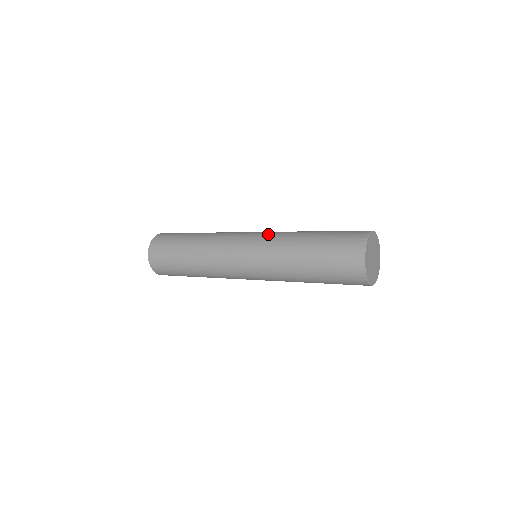
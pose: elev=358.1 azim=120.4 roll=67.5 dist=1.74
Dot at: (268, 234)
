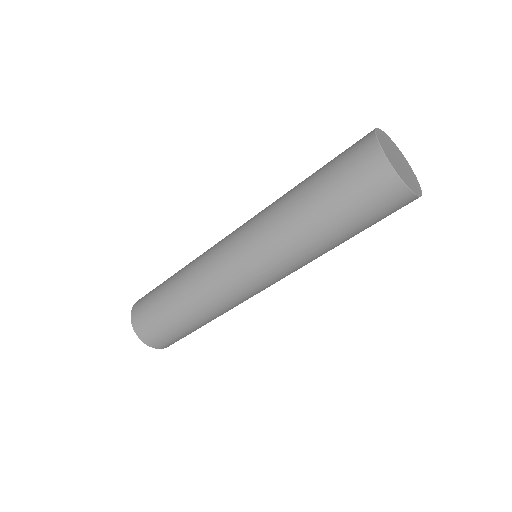
Dot at: (253, 218)
